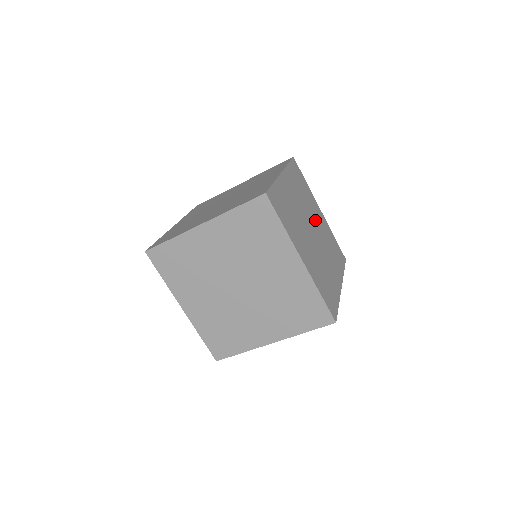
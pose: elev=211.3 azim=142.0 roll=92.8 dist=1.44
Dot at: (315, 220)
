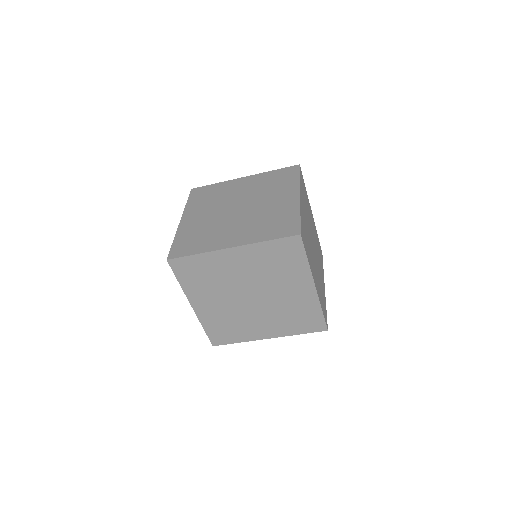
Dot at: (312, 229)
